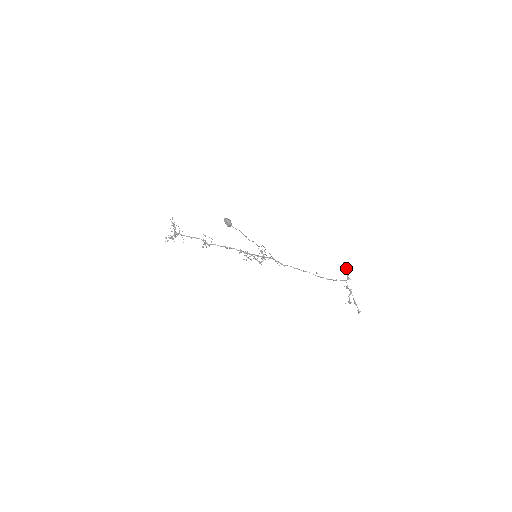
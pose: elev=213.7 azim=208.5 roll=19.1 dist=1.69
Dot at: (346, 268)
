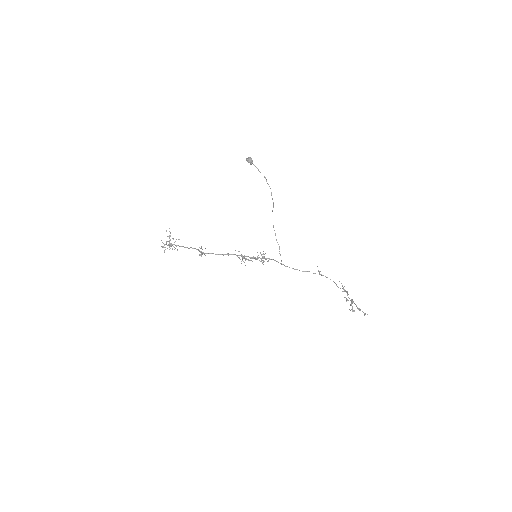
Dot at: (342, 286)
